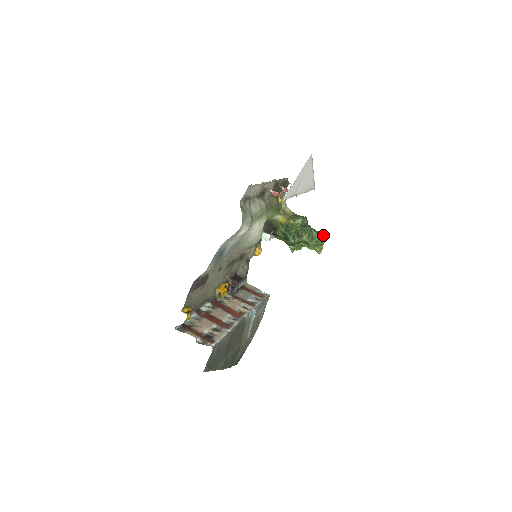
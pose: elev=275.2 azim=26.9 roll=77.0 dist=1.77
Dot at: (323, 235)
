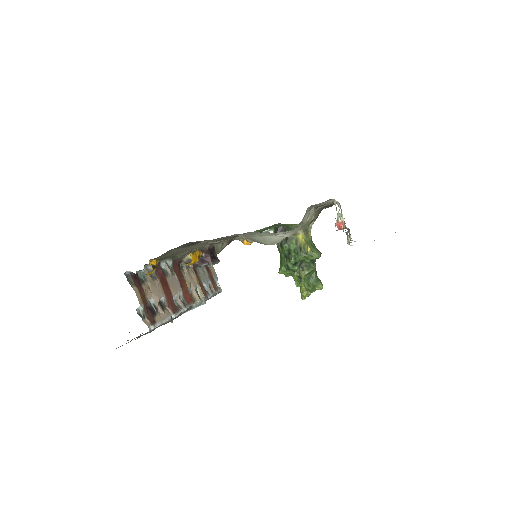
Dot at: (319, 284)
